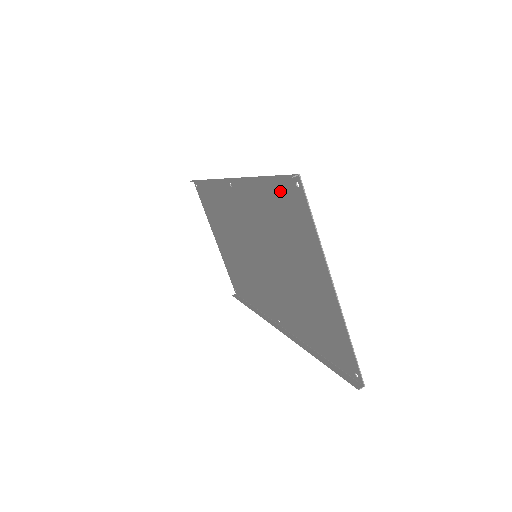
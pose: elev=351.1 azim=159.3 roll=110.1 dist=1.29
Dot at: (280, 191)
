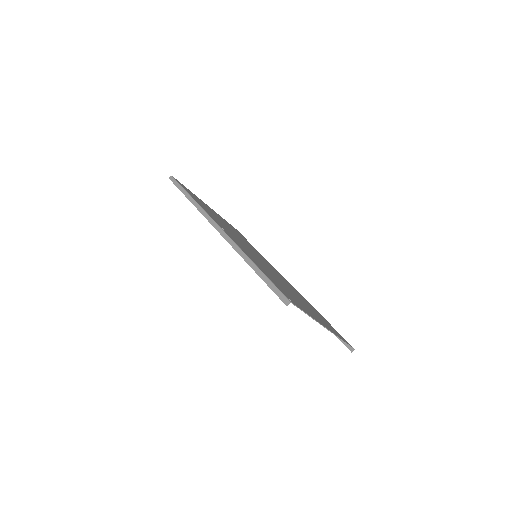
Dot at: occluded
